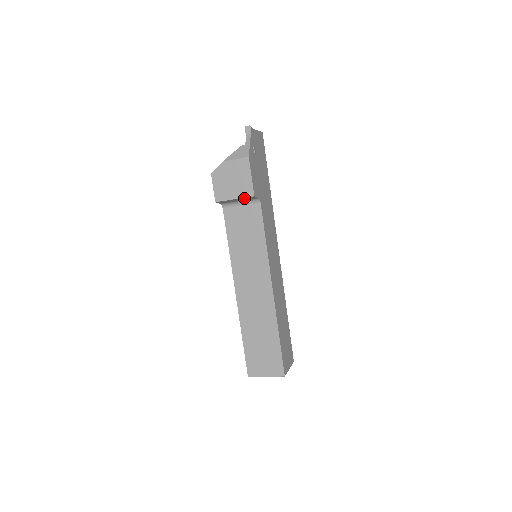
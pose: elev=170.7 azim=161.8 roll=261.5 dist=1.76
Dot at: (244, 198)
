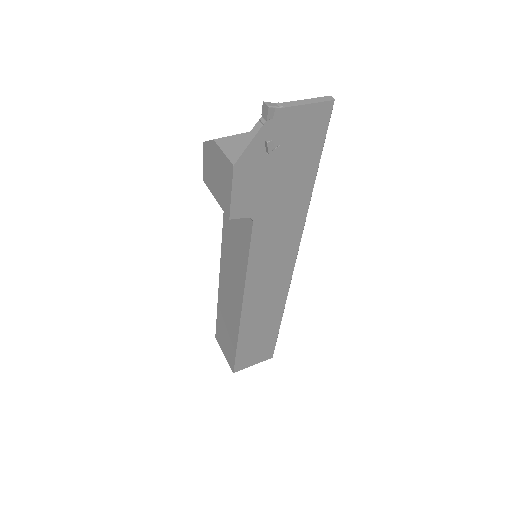
Dot at: occluded
